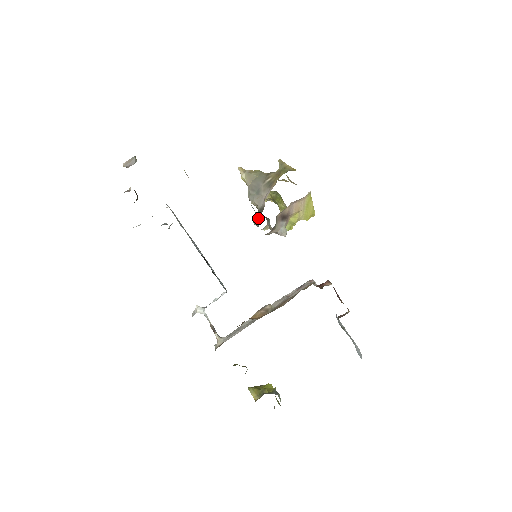
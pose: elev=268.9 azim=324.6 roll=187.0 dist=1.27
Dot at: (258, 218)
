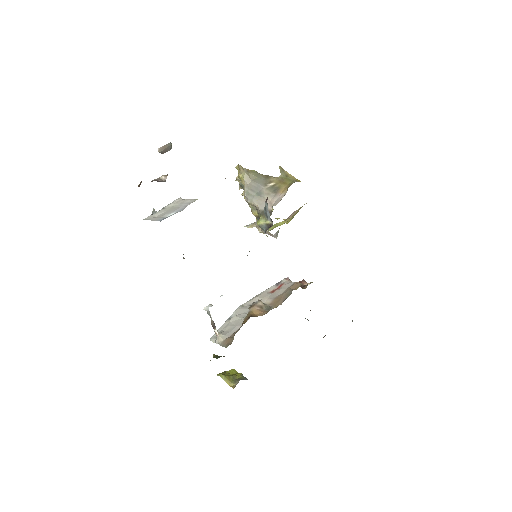
Dot at: (270, 223)
